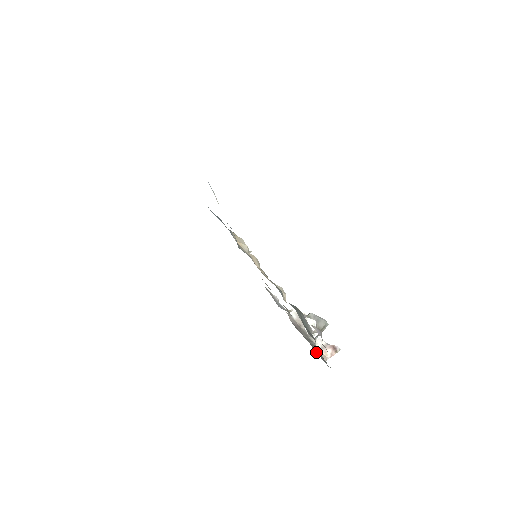
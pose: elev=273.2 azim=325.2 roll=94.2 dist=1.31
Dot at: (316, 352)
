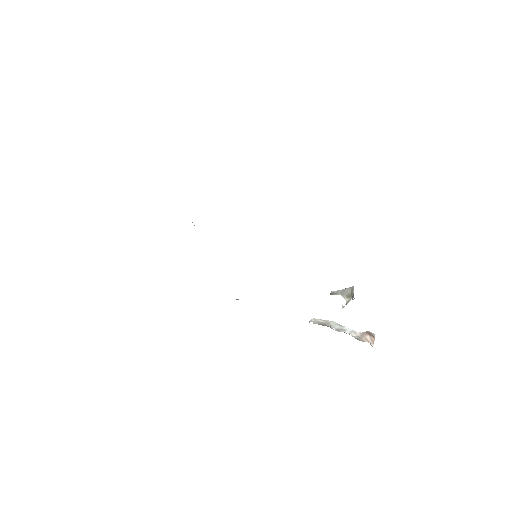
Dot at: occluded
